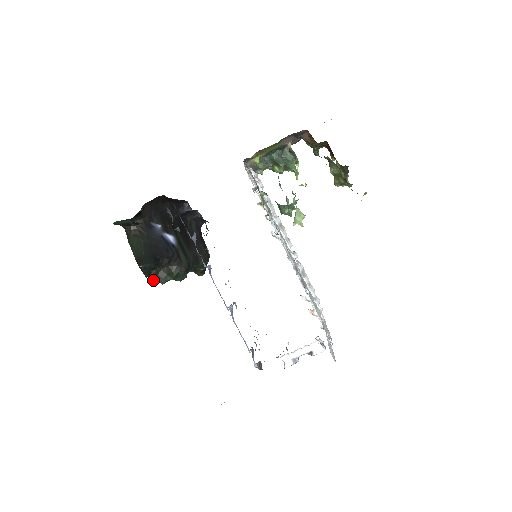
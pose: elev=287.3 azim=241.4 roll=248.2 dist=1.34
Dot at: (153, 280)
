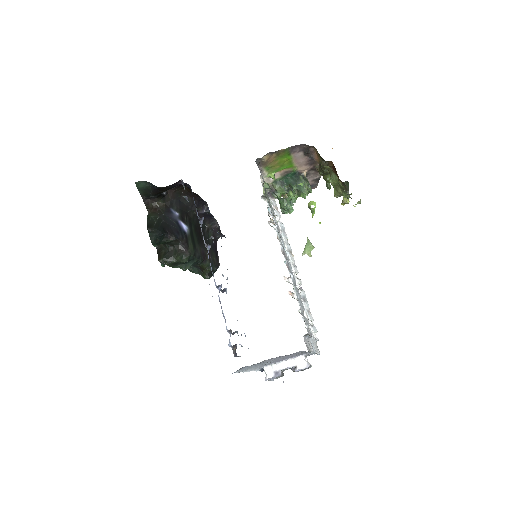
Dot at: (160, 259)
